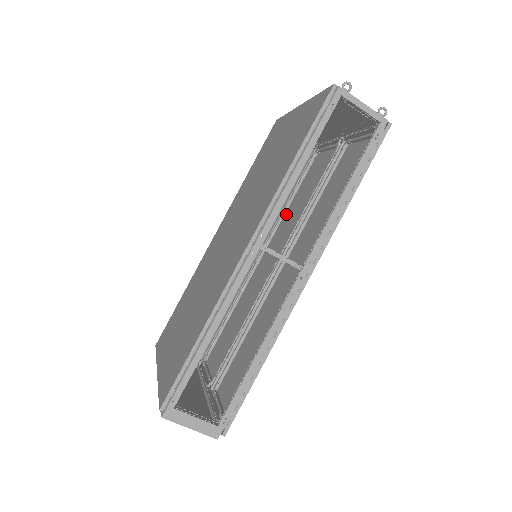
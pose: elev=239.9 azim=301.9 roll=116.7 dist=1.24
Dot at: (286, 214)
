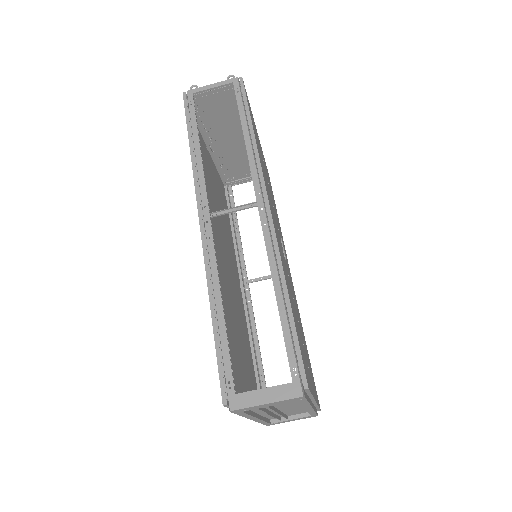
Dot at: occluded
